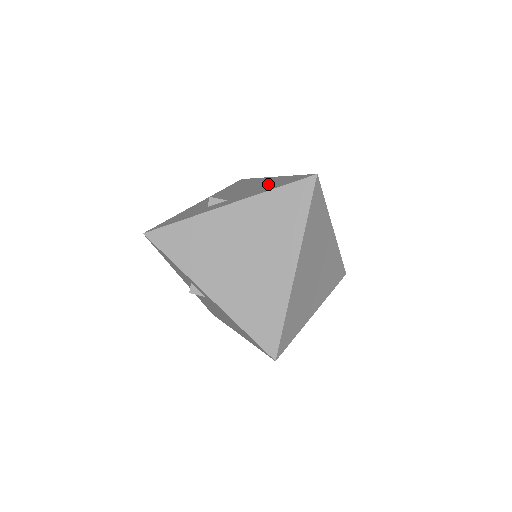
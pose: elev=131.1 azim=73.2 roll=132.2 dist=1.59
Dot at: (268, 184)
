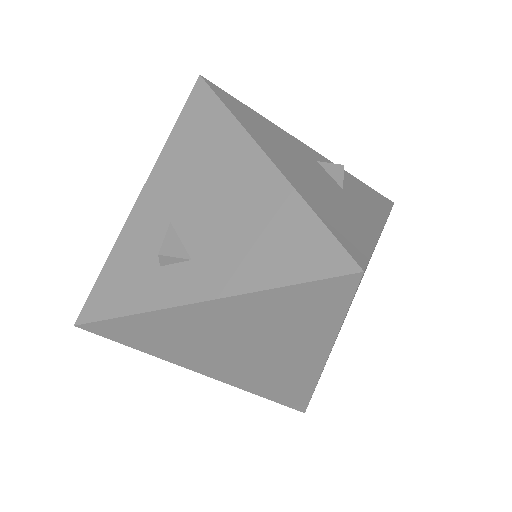
Dot at: (261, 224)
